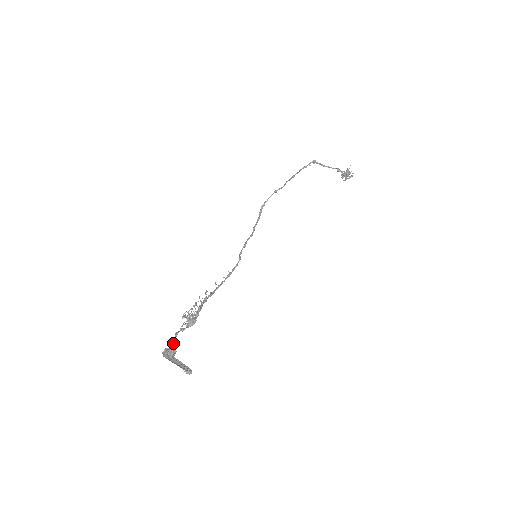
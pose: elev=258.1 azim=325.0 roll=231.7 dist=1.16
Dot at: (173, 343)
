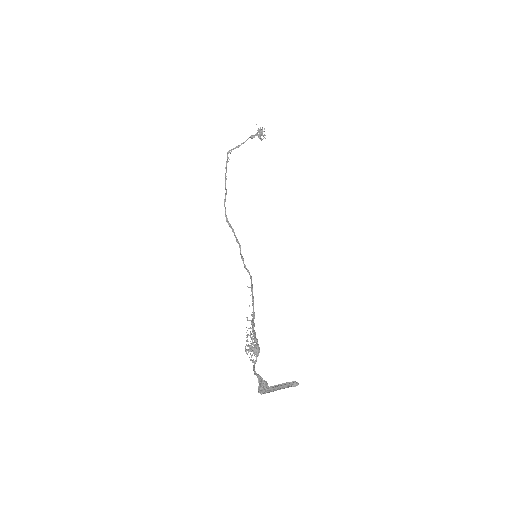
Dot at: occluded
